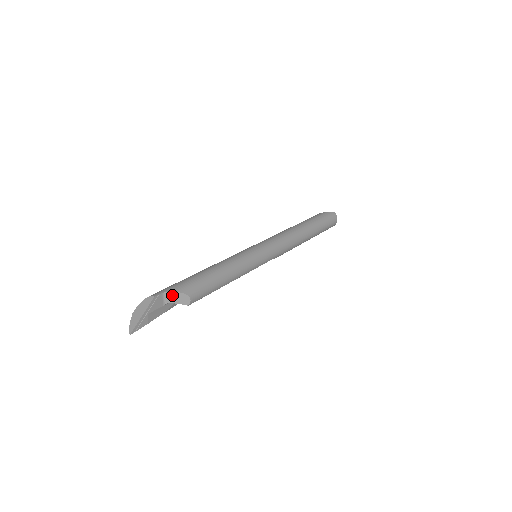
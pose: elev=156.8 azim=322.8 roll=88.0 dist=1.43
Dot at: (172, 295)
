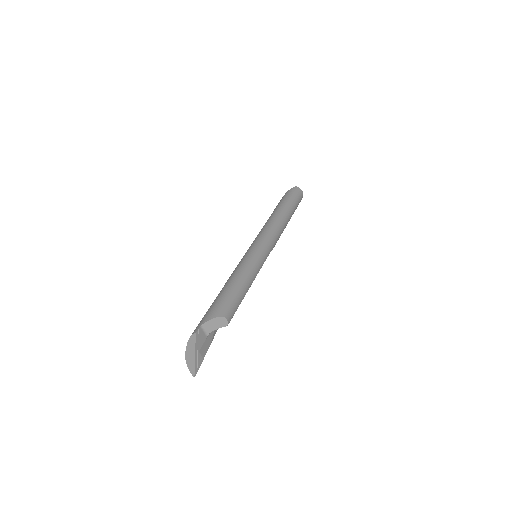
Dot at: (209, 324)
